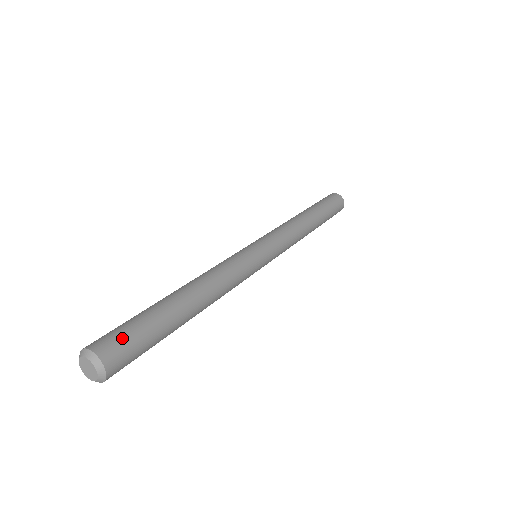
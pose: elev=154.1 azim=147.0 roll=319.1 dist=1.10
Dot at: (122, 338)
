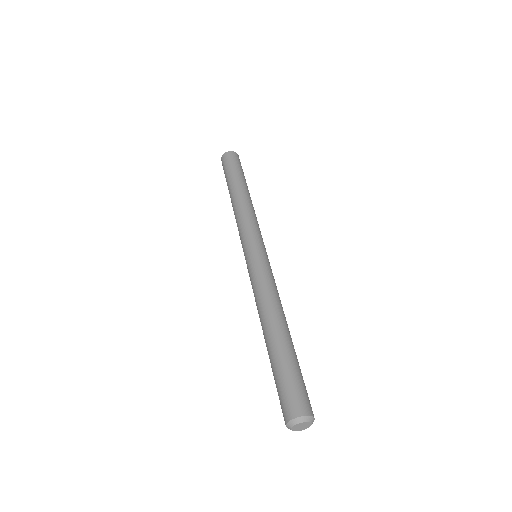
Dot at: (304, 393)
